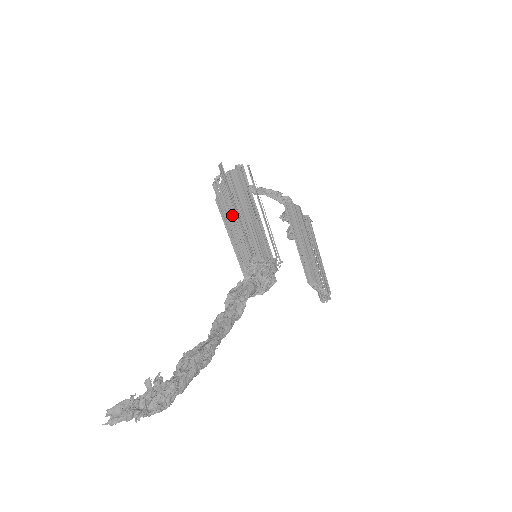
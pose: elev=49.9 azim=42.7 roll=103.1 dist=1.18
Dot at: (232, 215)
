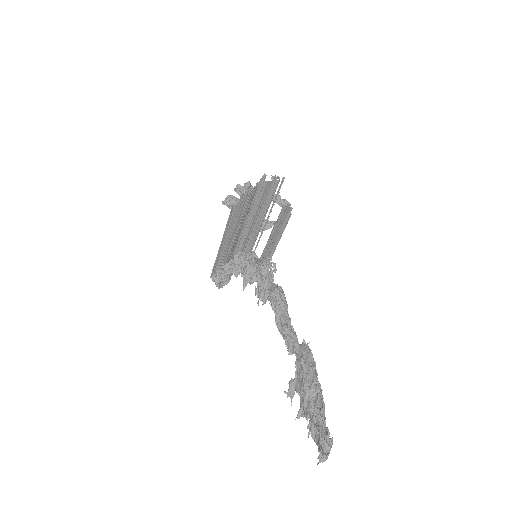
Dot at: (241, 219)
